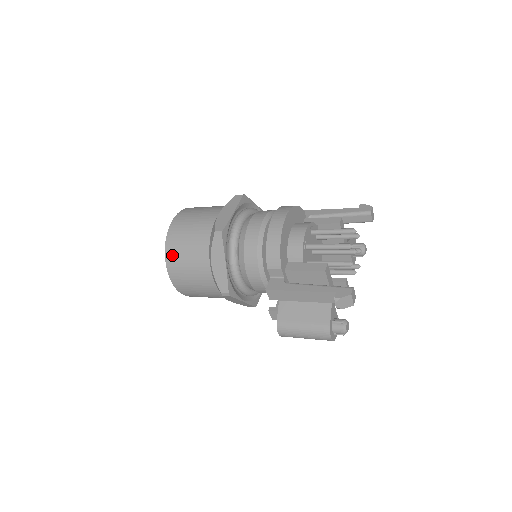
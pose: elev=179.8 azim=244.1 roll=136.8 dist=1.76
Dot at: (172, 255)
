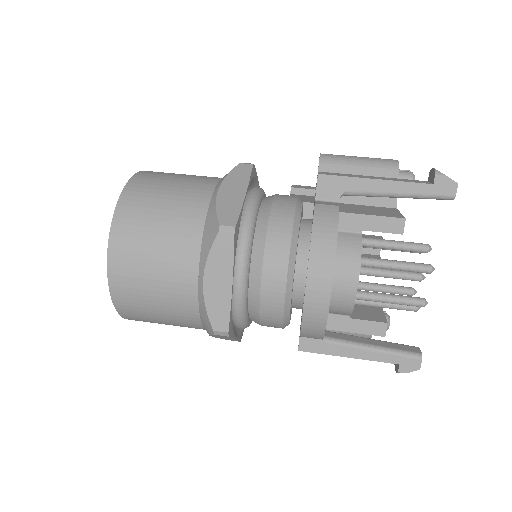
Dot at: (135, 319)
